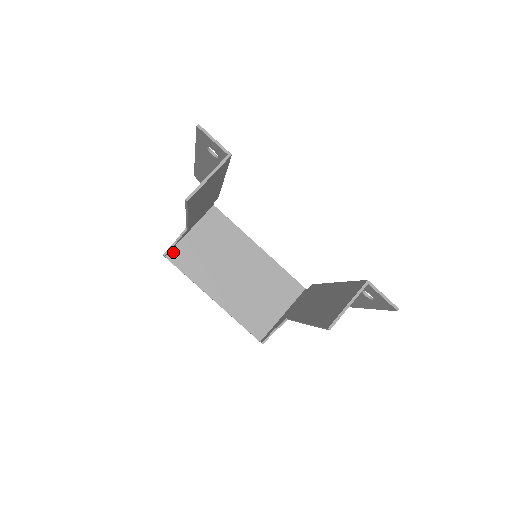
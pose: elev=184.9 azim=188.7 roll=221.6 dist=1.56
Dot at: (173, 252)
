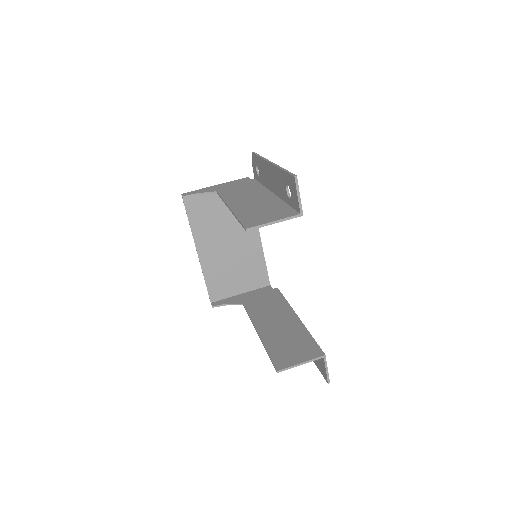
Dot at: (191, 196)
